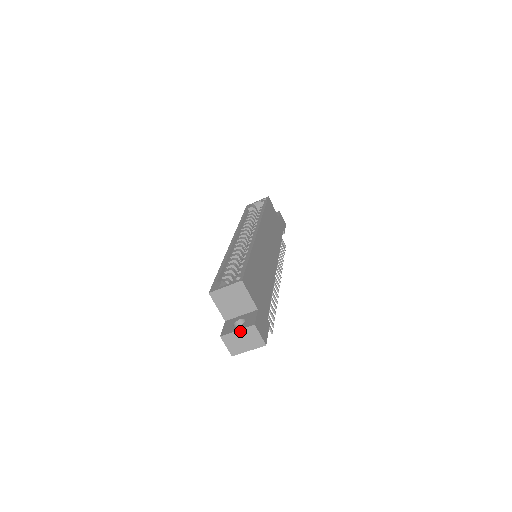
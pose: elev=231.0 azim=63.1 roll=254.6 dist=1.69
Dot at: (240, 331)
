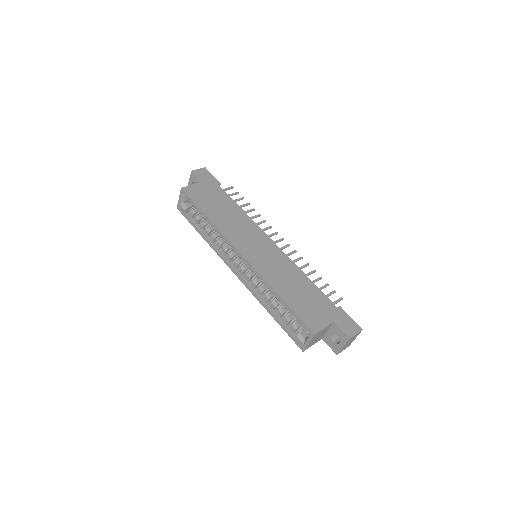
Dot at: occluded
